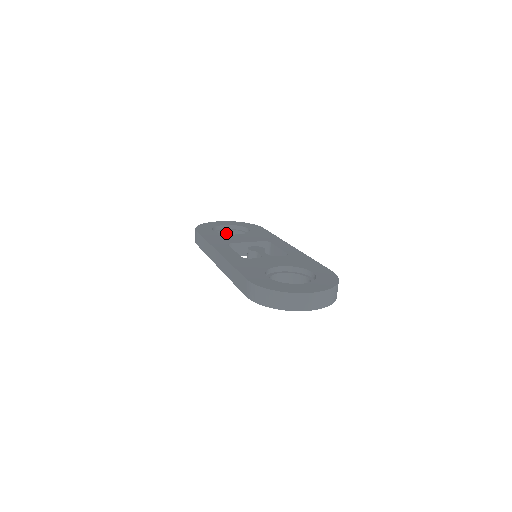
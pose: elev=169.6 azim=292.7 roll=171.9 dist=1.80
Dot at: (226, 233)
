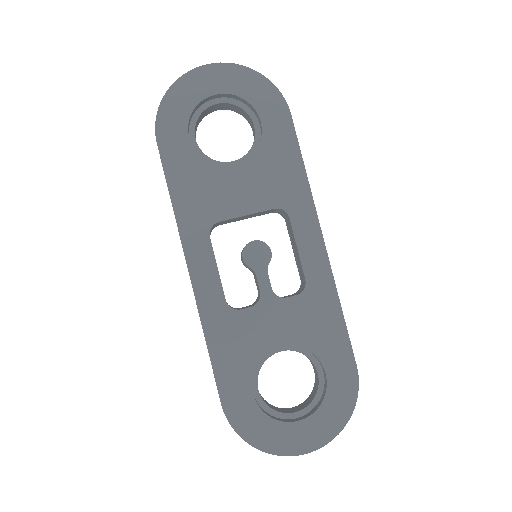
Dot at: (218, 106)
